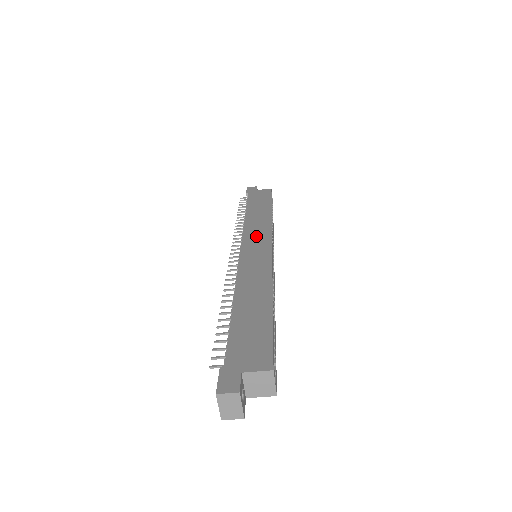
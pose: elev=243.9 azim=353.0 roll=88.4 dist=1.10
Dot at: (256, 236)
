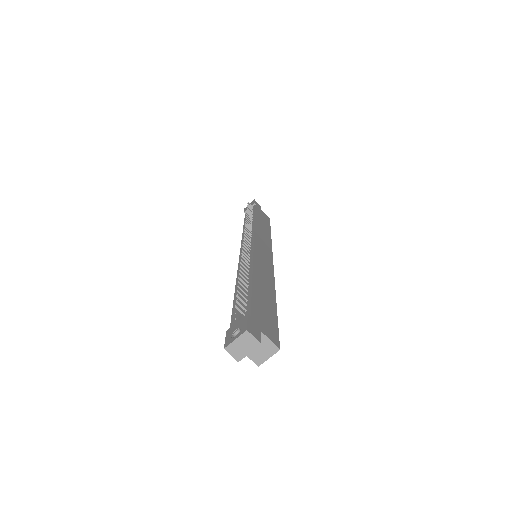
Dot at: (263, 243)
